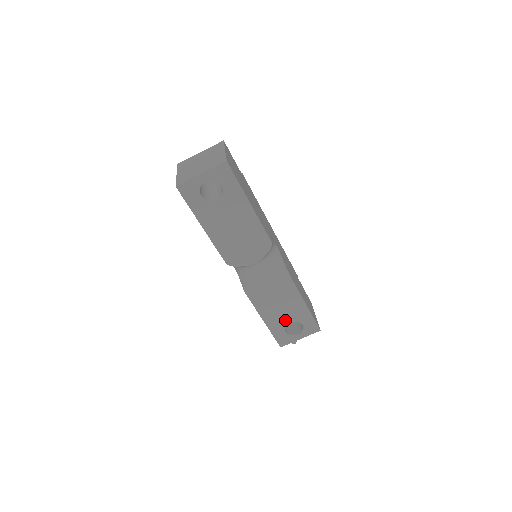
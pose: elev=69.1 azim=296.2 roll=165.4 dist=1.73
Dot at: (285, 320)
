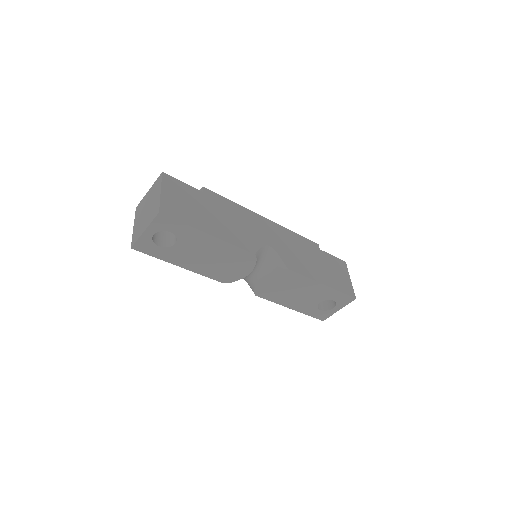
Dot at: (313, 302)
